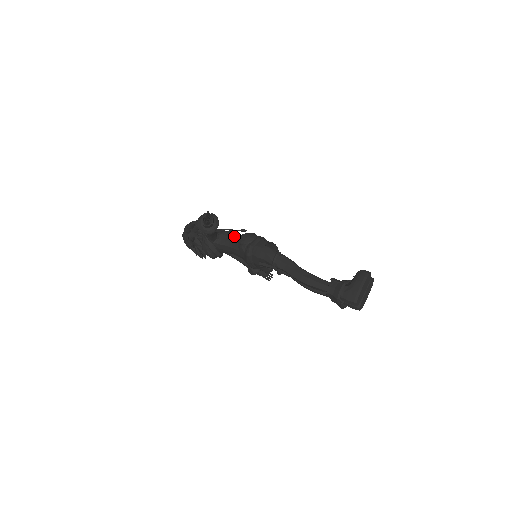
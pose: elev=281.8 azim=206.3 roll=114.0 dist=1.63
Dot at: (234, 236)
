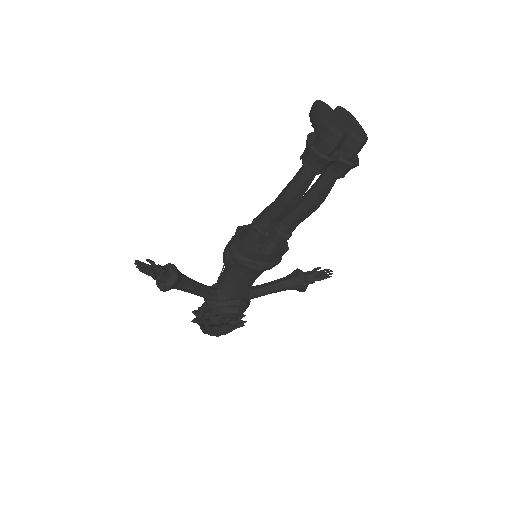
Dot at: (224, 269)
